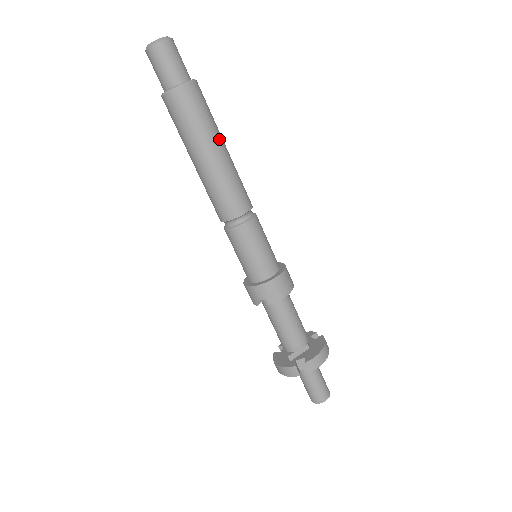
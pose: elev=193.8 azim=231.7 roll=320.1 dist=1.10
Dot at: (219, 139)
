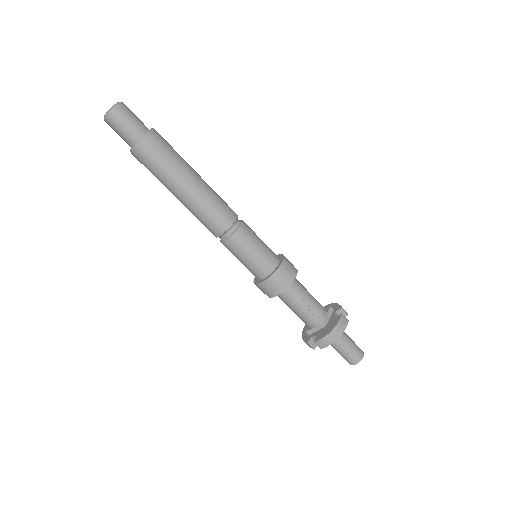
Dot at: (182, 178)
